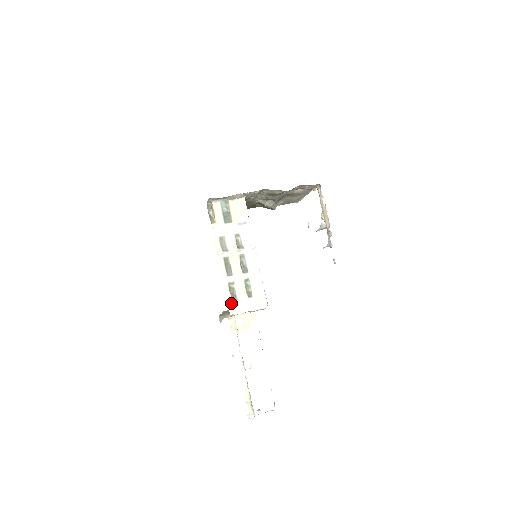
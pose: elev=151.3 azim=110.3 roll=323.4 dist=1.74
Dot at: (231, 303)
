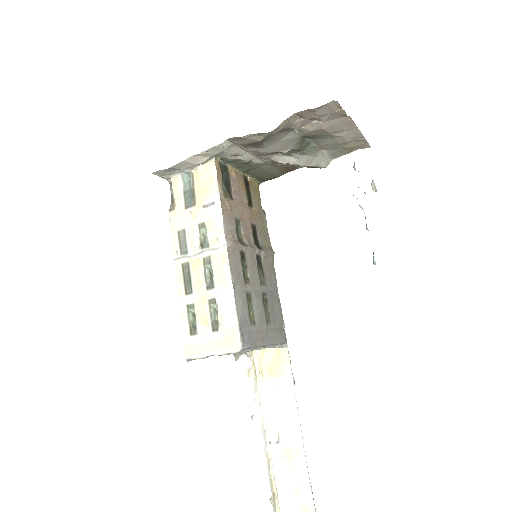
Dot at: (188, 339)
